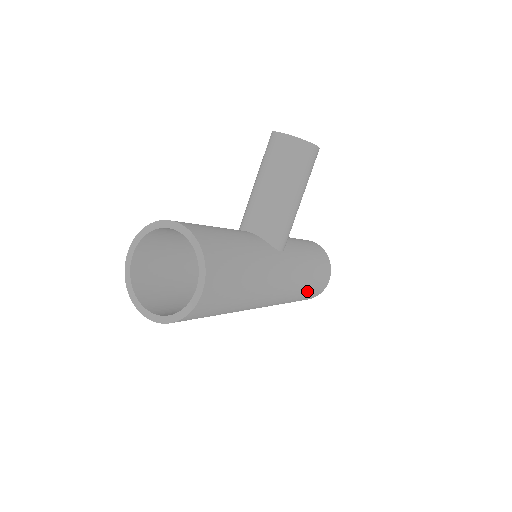
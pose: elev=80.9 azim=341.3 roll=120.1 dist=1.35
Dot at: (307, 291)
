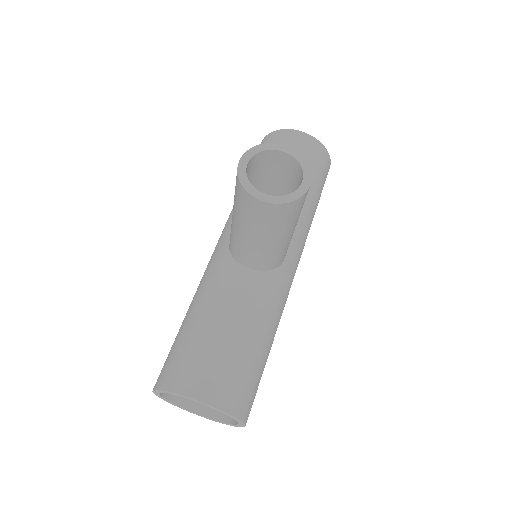
Dot at: occluded
